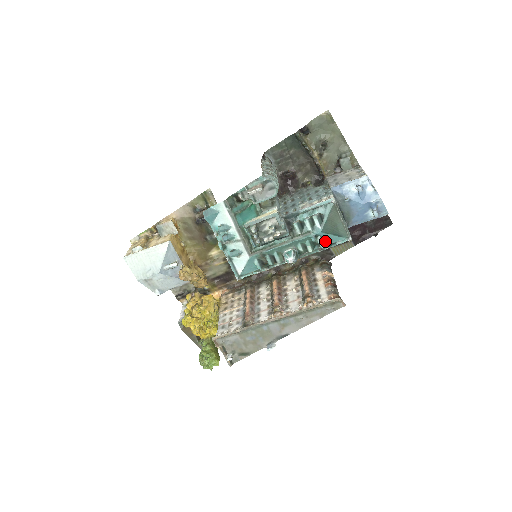
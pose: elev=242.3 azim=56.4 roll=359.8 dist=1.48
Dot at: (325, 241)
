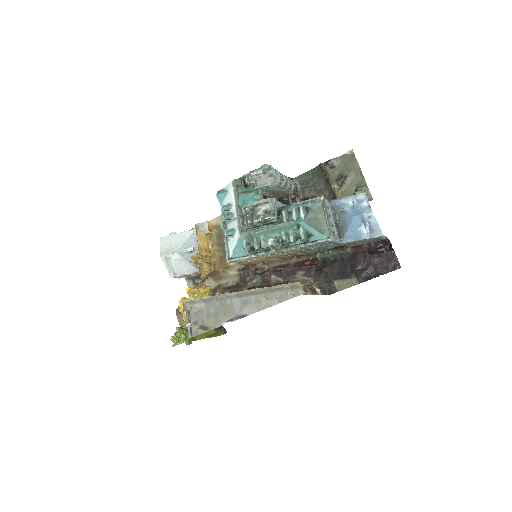
Dot at: (307, 234)
